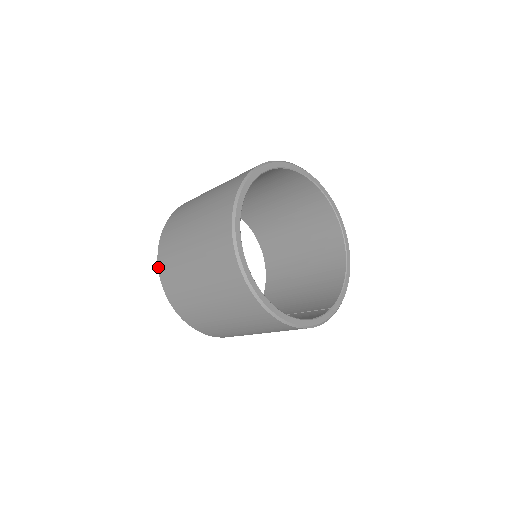
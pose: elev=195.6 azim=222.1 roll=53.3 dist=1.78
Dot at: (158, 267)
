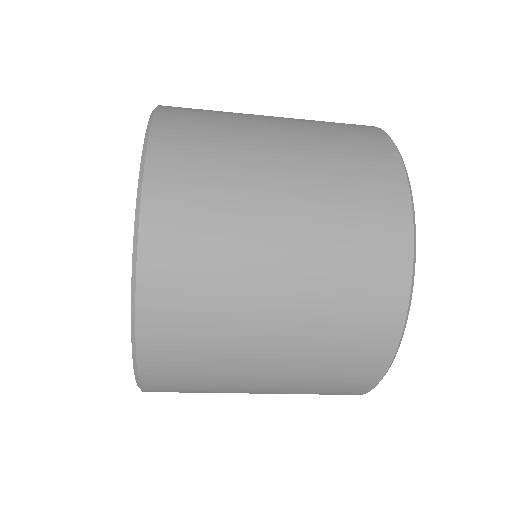
Dot at: (137, 280)
